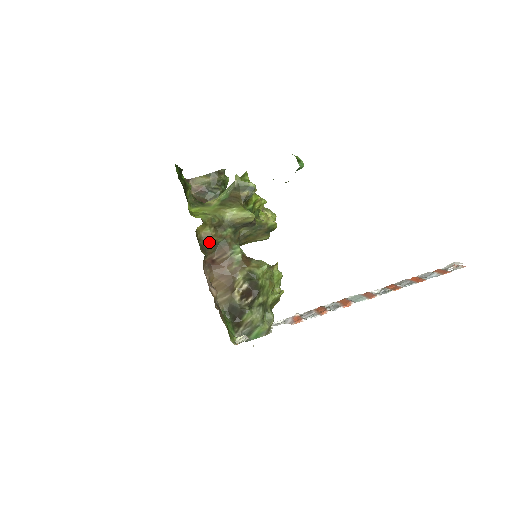
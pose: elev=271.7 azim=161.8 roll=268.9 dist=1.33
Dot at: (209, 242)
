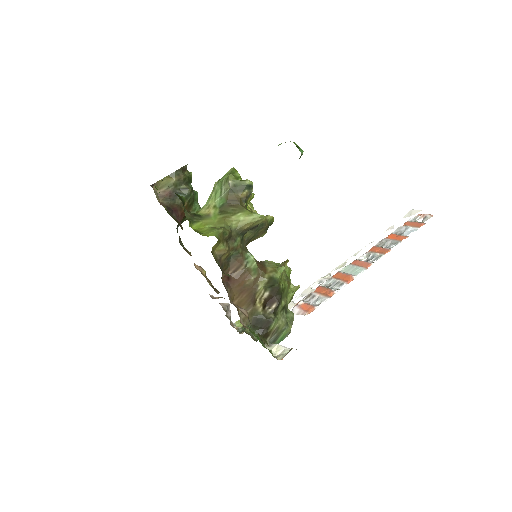
Dot at: (223, 259)
